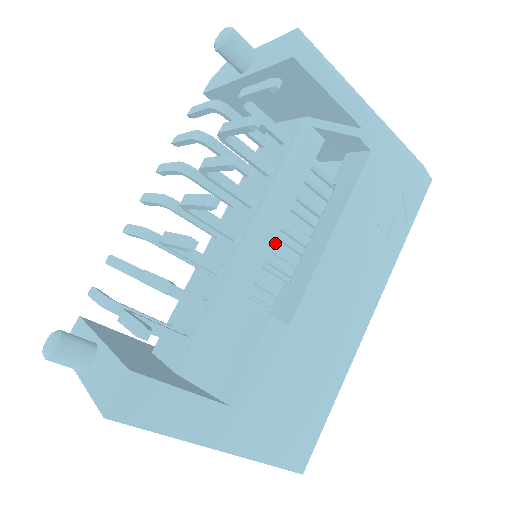
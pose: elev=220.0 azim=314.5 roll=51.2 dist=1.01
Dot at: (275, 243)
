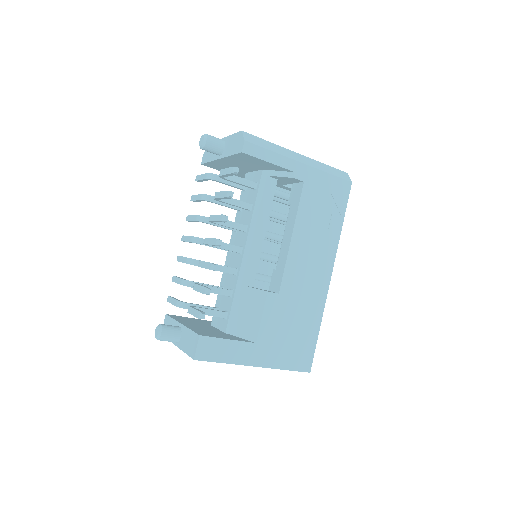
Dot at: (269, 241)
